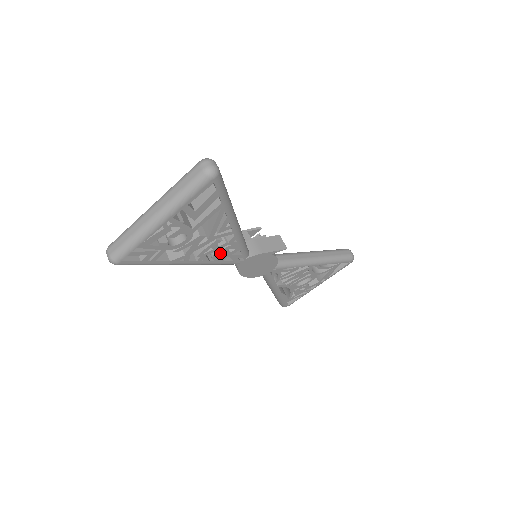
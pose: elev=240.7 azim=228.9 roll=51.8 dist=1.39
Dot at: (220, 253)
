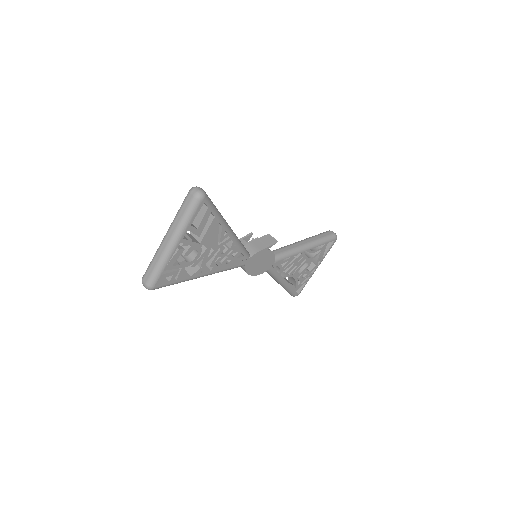
Dot at: (227, 259)
